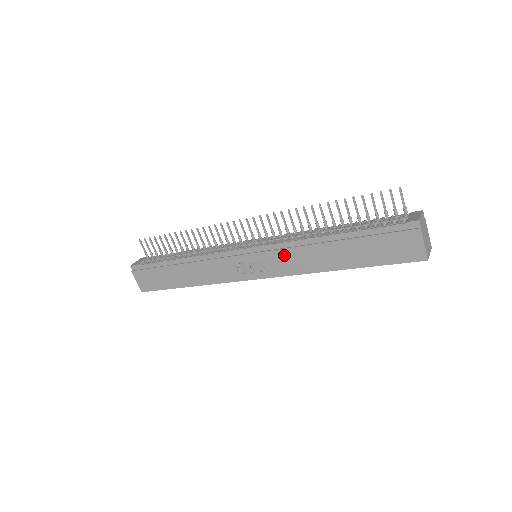
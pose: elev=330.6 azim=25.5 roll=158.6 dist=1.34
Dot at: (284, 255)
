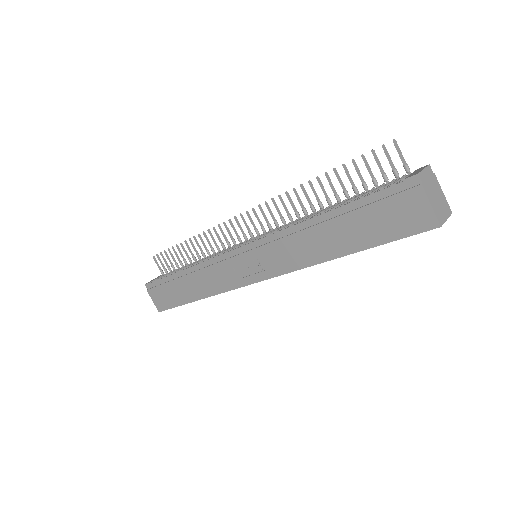
Dot at: (278, 248)
